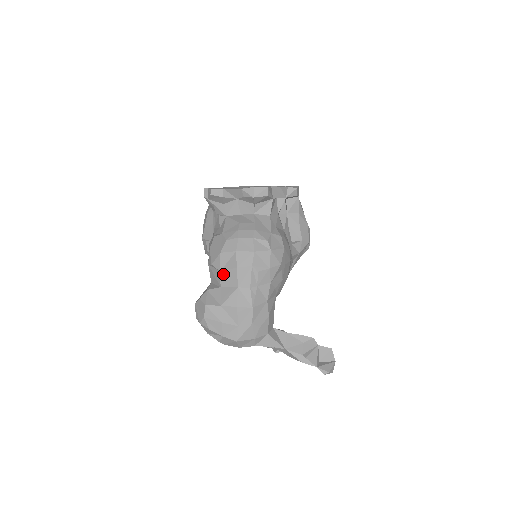
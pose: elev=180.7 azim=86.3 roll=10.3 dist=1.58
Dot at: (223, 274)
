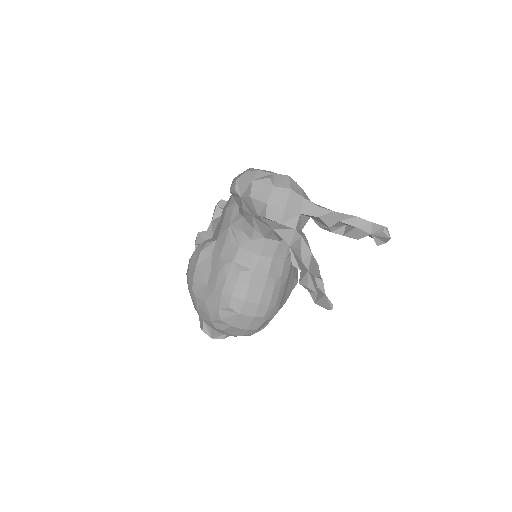
Dot at: occluded
